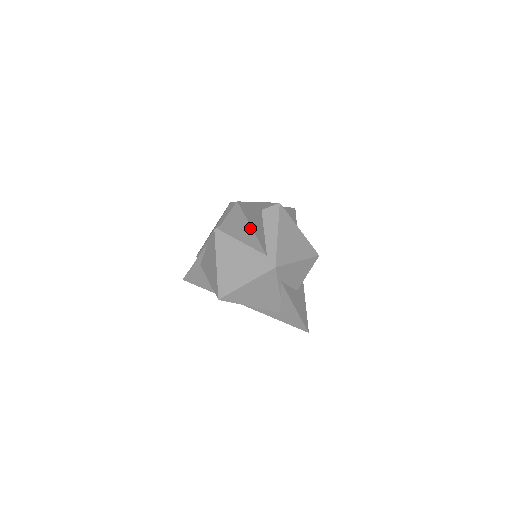
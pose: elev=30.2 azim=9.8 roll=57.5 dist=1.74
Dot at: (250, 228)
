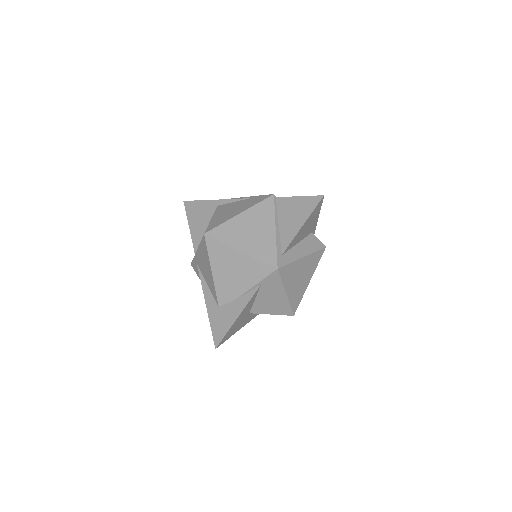
Dot at: (302, 223)
